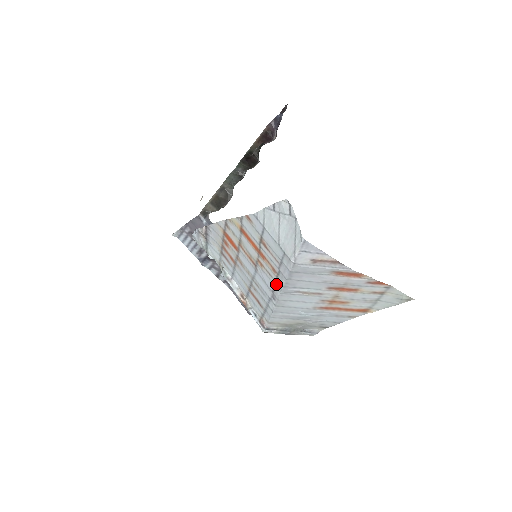
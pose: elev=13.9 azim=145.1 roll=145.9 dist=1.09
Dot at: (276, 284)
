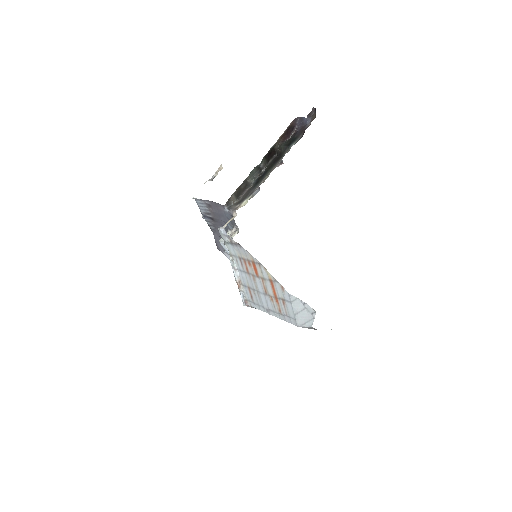
Dot at: (276, 313)
